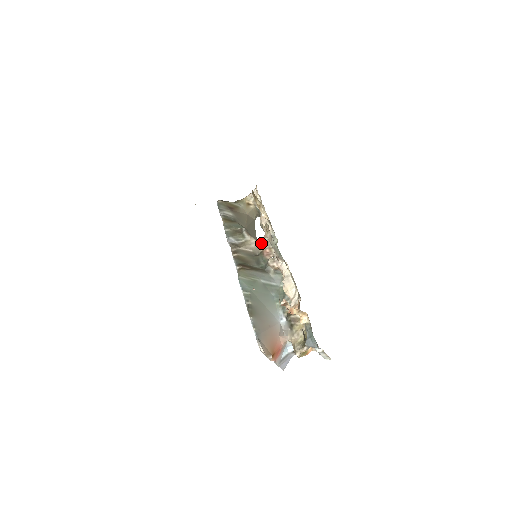
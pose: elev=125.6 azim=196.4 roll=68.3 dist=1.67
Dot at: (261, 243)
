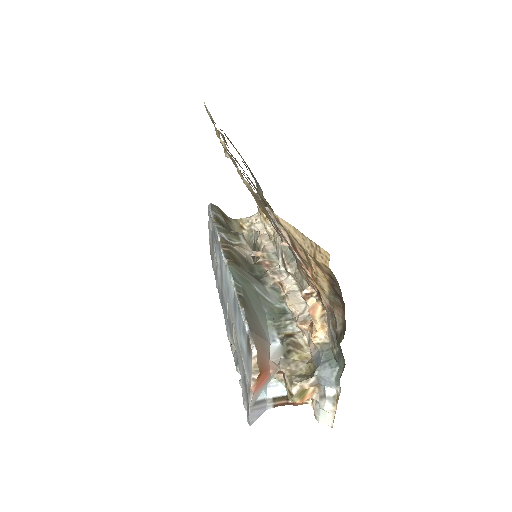
Dot at: (258, 255)
